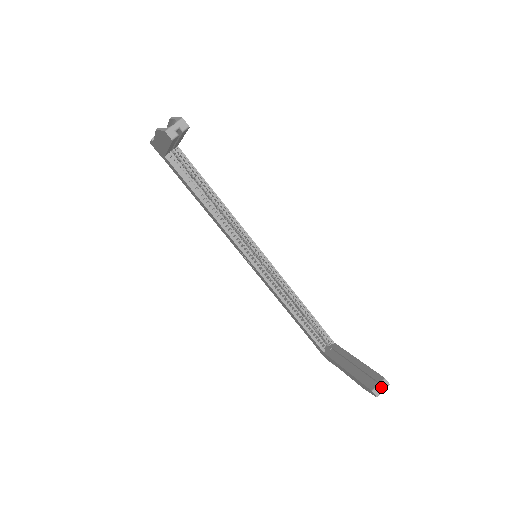
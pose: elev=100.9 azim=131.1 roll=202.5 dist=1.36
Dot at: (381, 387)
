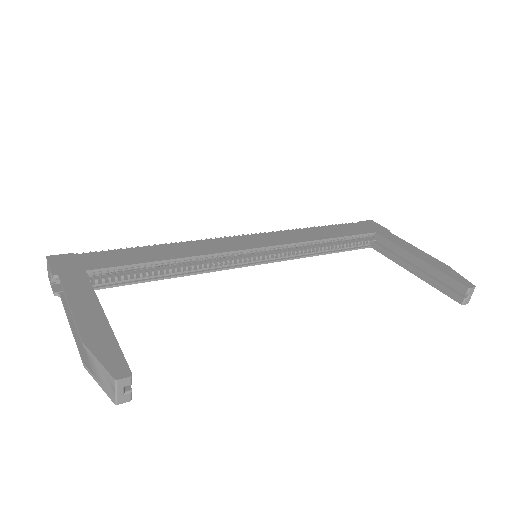
Dot at: (468, 296)
